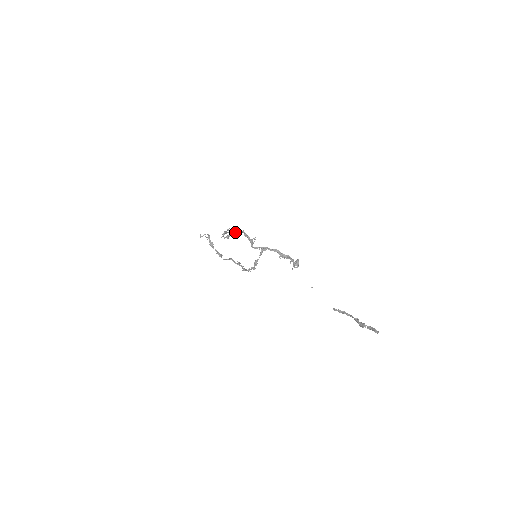
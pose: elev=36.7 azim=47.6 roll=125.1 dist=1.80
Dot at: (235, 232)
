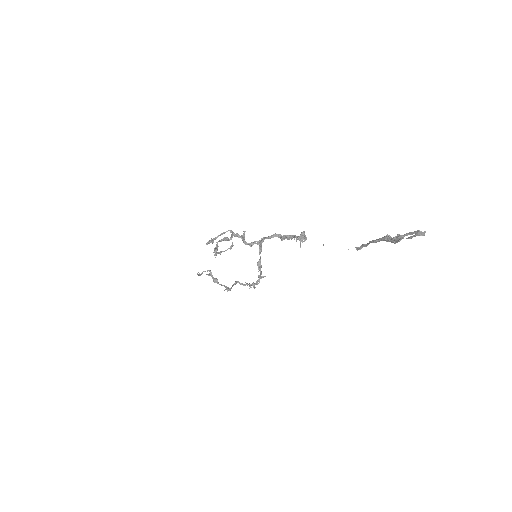
Dot at: (220, 234)
